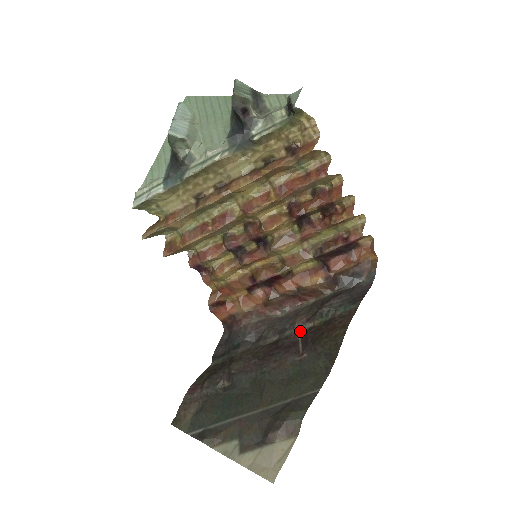
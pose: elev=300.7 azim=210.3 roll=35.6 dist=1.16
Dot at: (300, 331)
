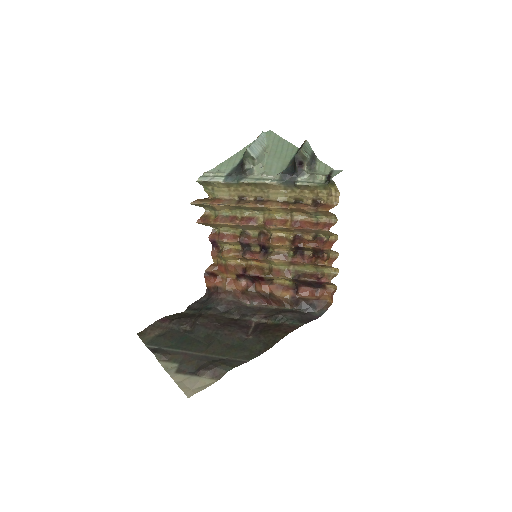
Dot at: (256, 321)
